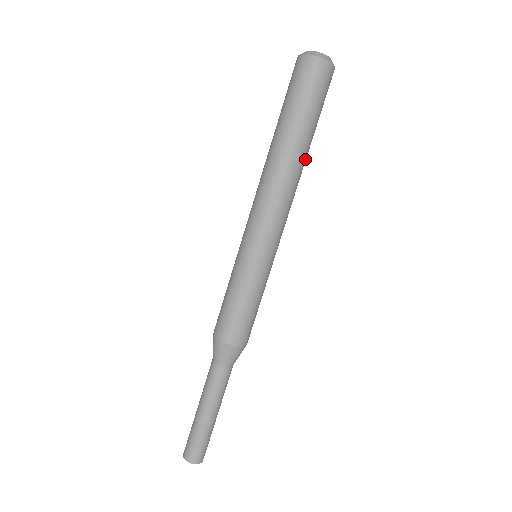
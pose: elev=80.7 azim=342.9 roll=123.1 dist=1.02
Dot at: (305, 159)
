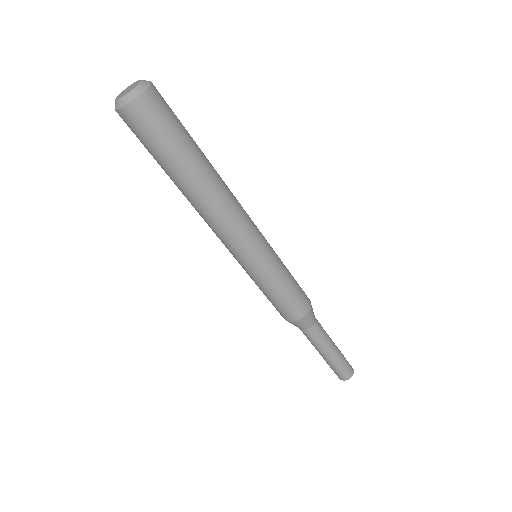
Dot at: (201, 185)
